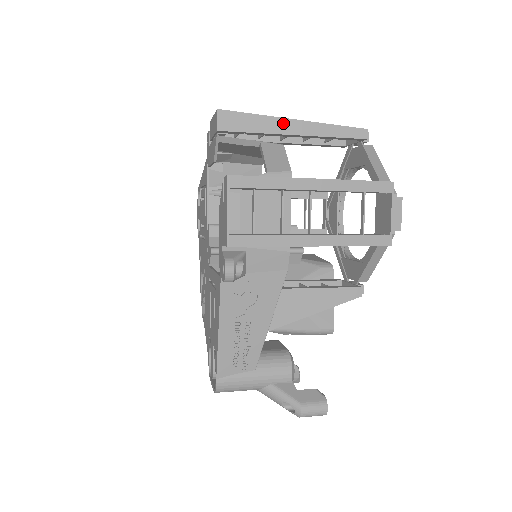
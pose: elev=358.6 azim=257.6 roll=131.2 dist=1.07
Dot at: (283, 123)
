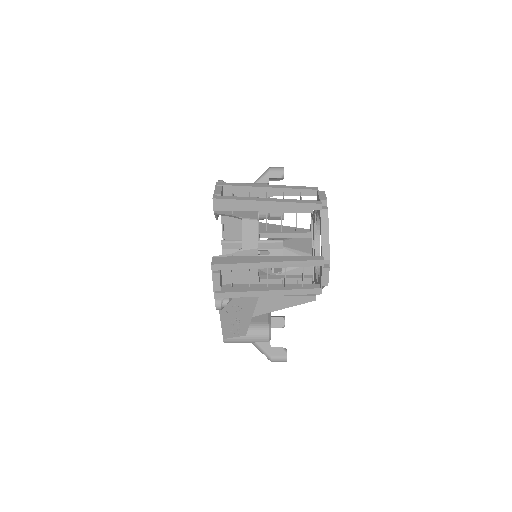
Dot at: (258, 204)
